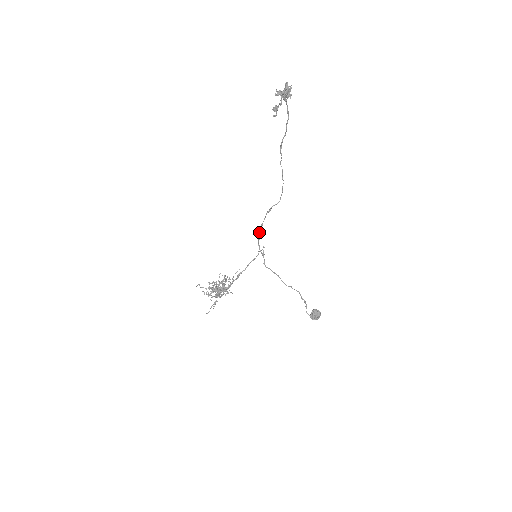
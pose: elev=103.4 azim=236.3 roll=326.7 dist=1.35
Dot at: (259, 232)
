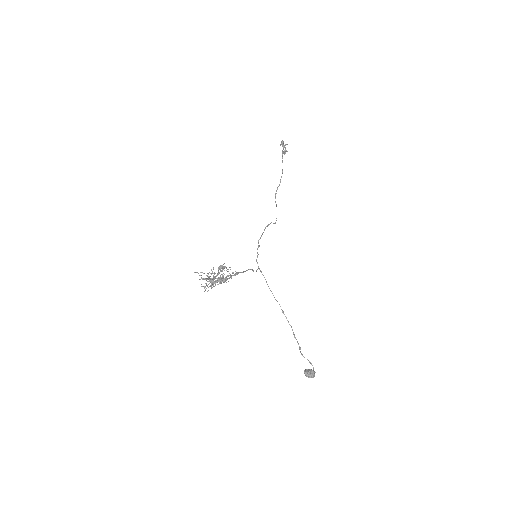
Dot at: occluded
